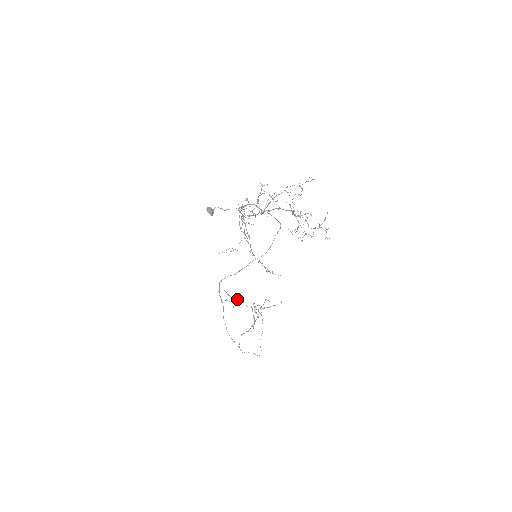
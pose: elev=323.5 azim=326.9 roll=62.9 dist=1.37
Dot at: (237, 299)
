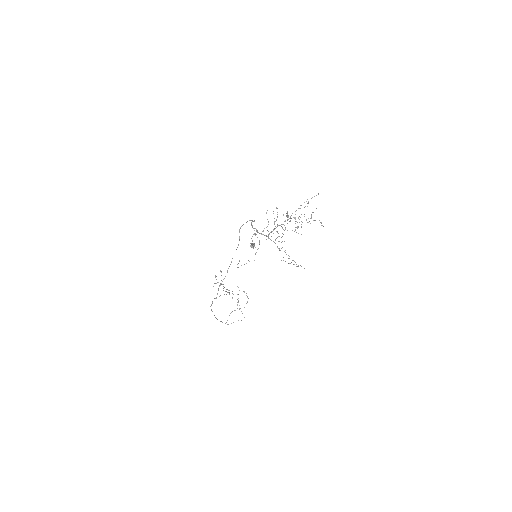
Dot at: occluded
